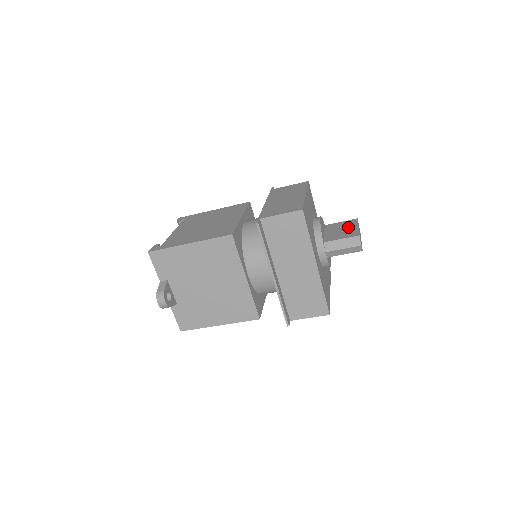
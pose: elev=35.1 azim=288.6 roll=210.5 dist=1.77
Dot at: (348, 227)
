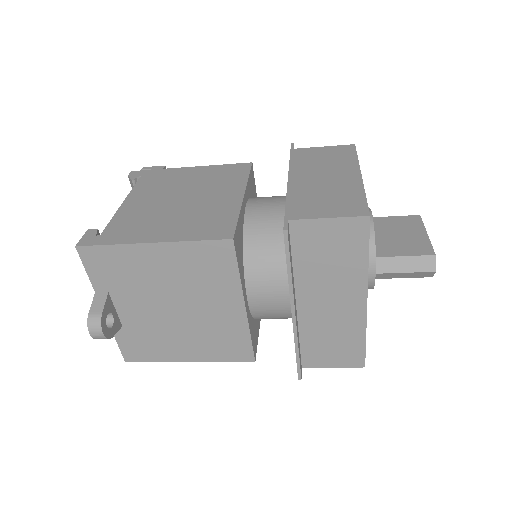
Dot at: (410, 231)
